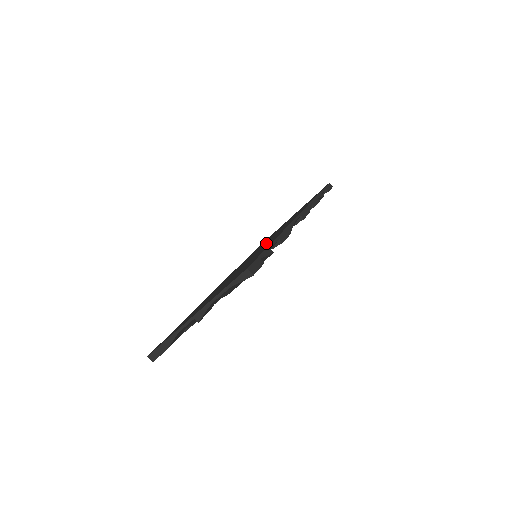
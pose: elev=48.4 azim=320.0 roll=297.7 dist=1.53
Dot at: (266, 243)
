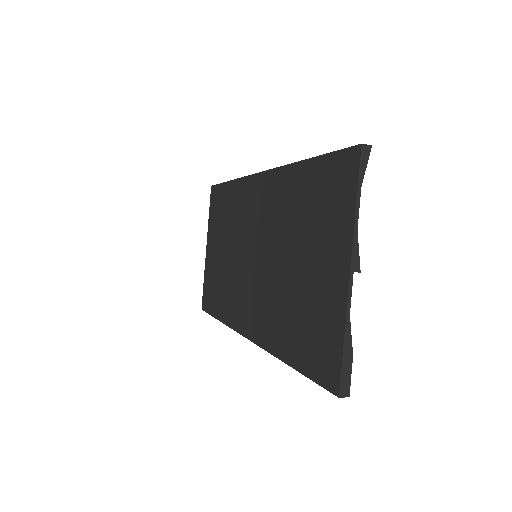
Dot at: (255, 232)
